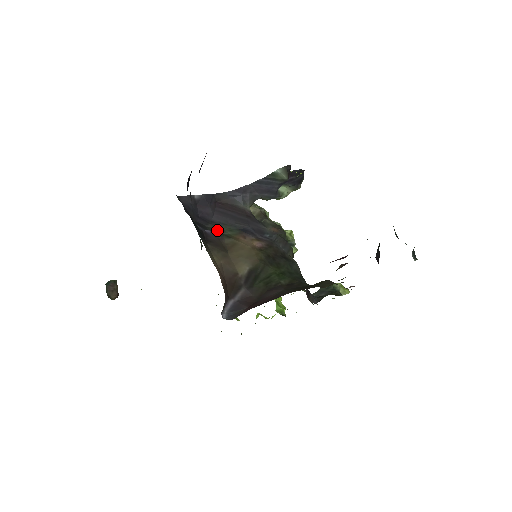
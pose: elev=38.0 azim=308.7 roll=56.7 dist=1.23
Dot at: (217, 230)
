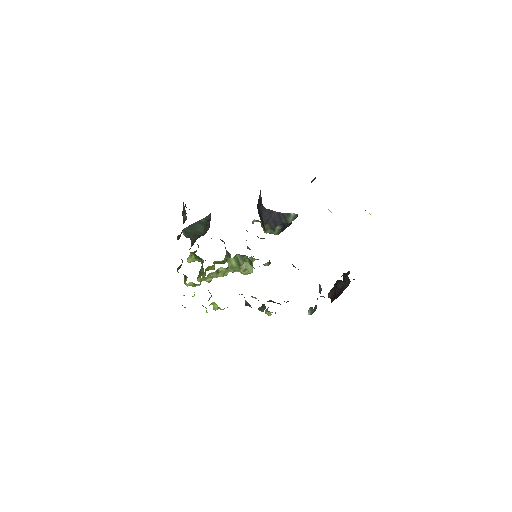
Dot at: occluded
